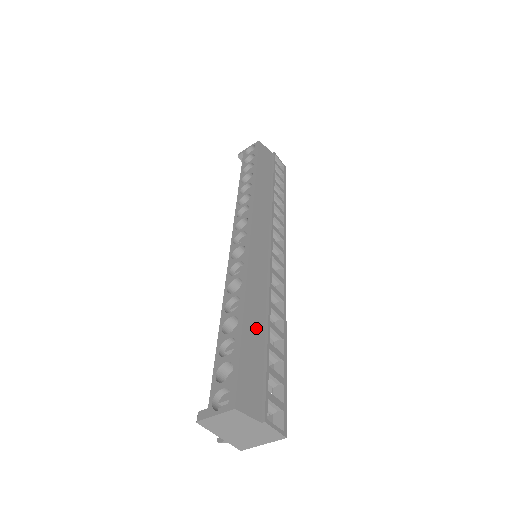
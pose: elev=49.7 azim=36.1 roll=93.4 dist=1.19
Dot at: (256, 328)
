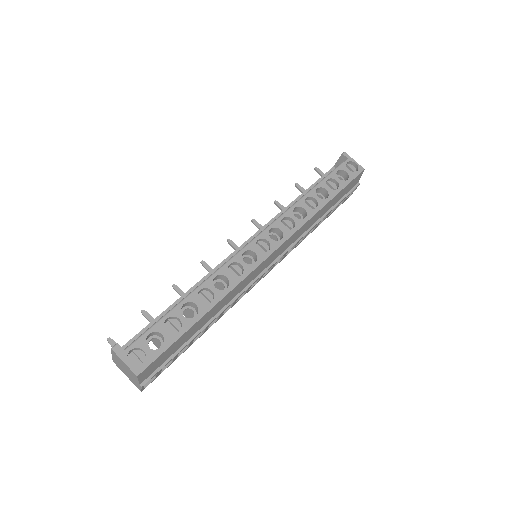
Dot at: (199, 326)
